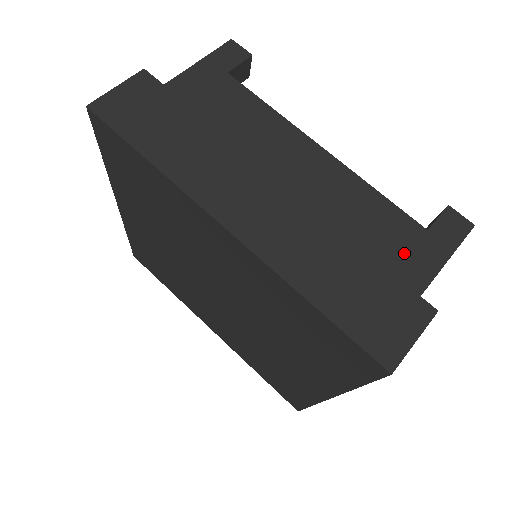
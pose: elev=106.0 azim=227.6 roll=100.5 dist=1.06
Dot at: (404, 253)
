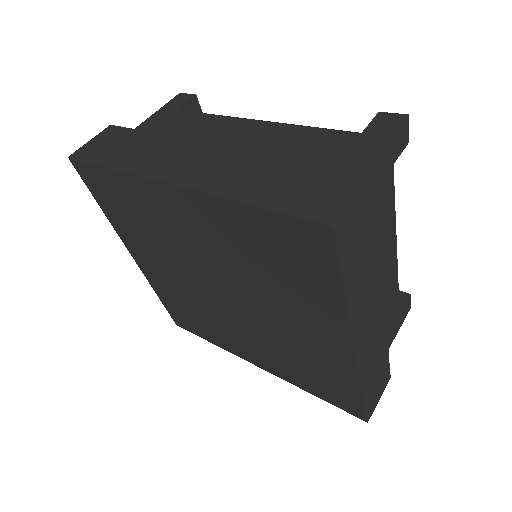
Dot at: (341, 154)
